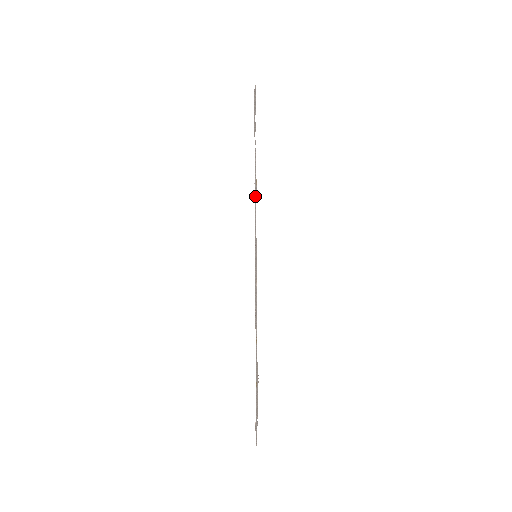
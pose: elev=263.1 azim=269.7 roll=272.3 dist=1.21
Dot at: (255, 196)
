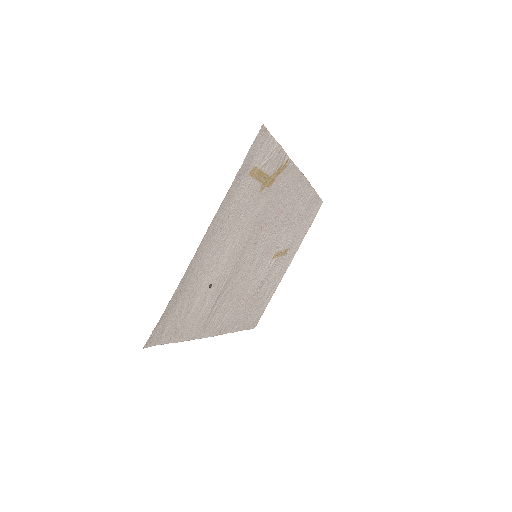
Dot at: (296, 214)
